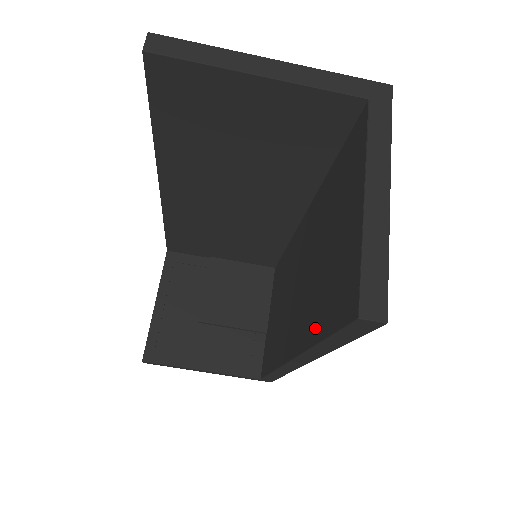
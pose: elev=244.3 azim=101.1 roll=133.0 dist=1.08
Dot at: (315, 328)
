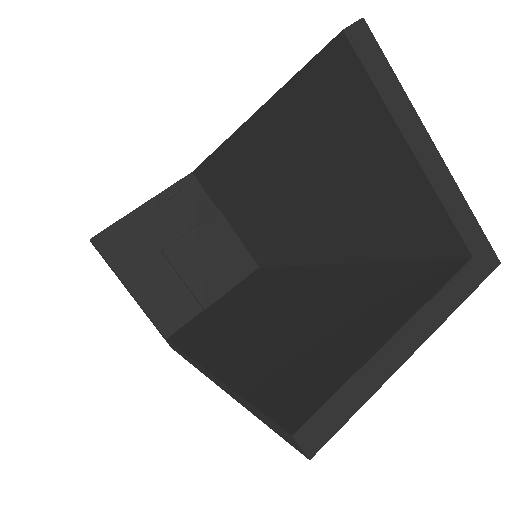
Dot at: (248, 377)
